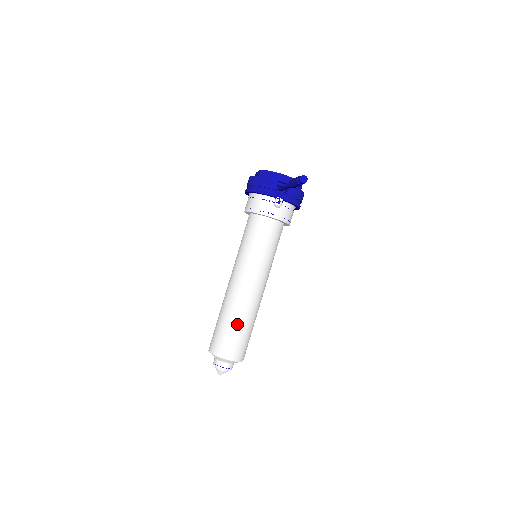
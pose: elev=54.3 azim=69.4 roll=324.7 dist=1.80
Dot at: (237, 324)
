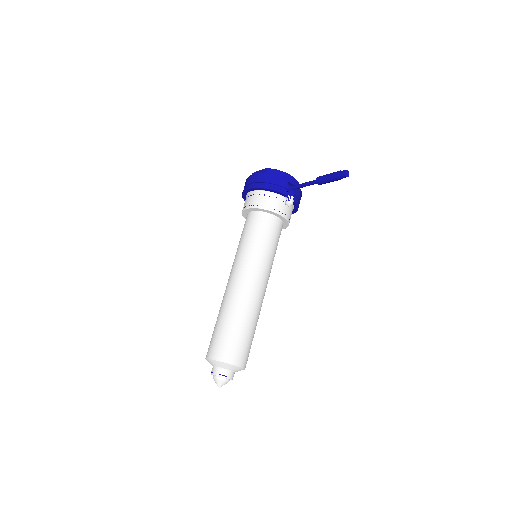
Dot at: (246, 326)
